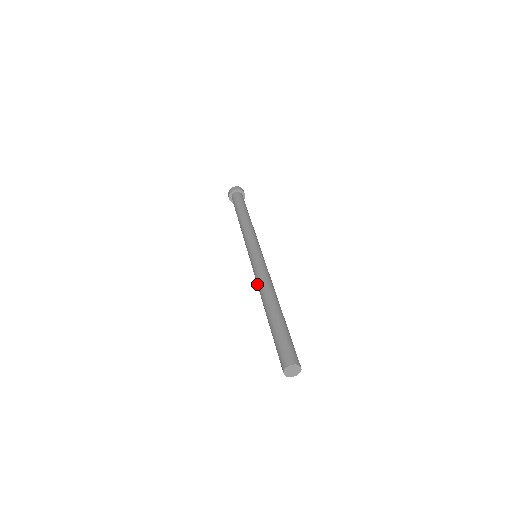
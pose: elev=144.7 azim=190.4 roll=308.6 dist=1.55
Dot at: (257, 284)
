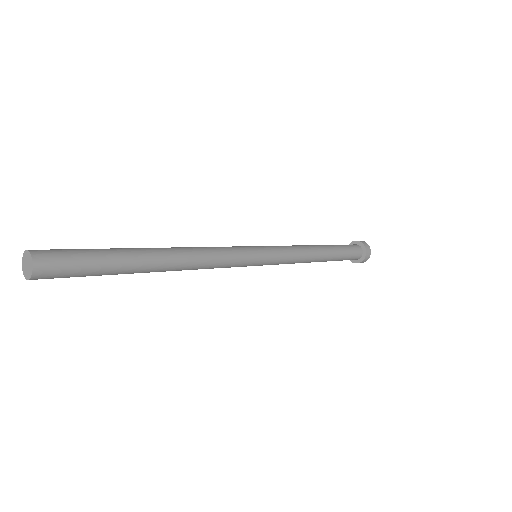
Dot at: occluded
